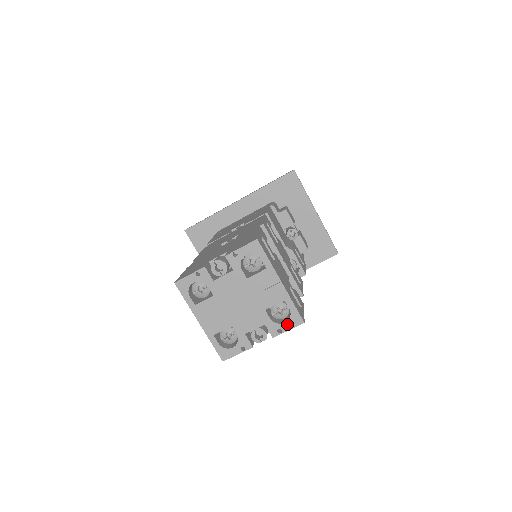
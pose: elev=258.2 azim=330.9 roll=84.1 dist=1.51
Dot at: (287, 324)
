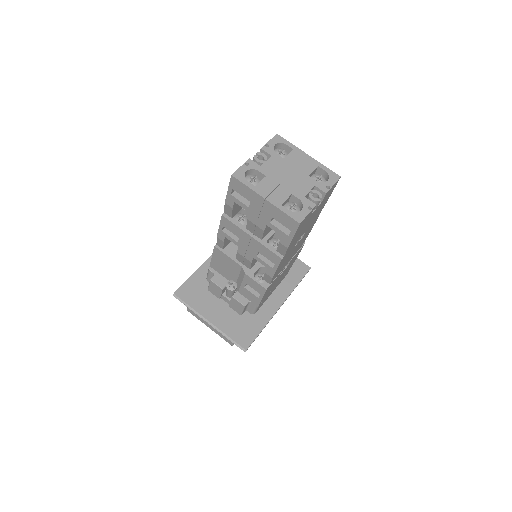
Dot at: (330, 181)
